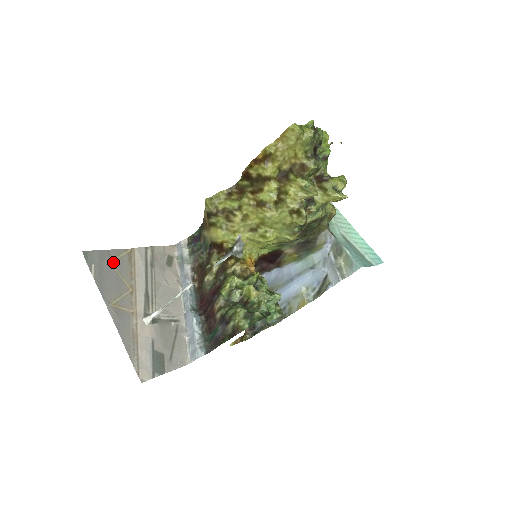
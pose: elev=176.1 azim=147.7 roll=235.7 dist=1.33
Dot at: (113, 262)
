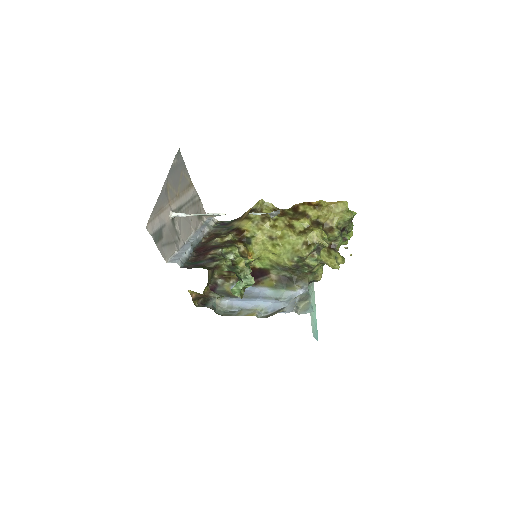
Dot at: (183, 174)
